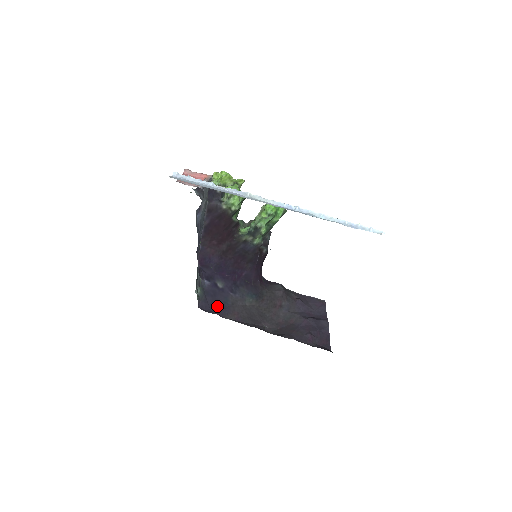
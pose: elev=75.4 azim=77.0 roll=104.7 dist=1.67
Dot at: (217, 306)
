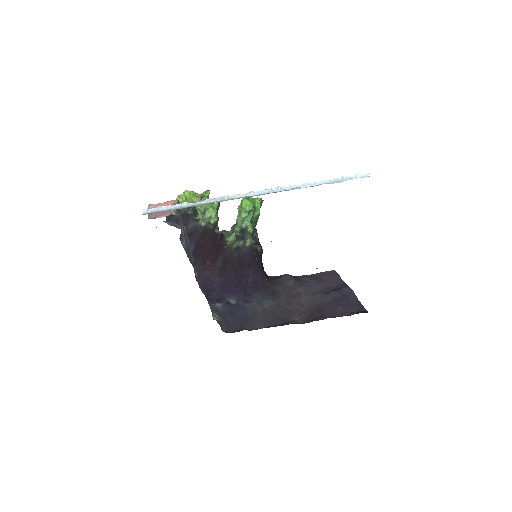
Dot at: (240, 322)
